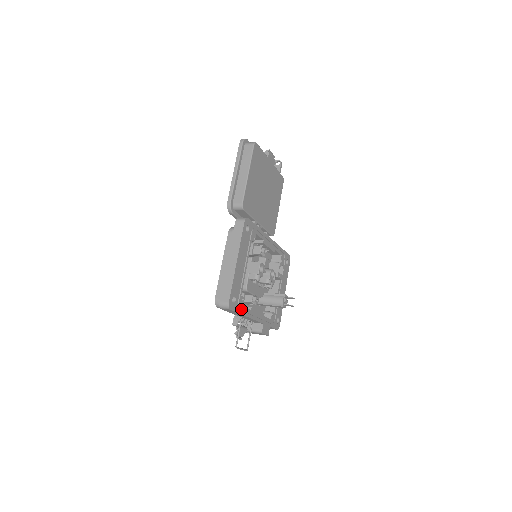
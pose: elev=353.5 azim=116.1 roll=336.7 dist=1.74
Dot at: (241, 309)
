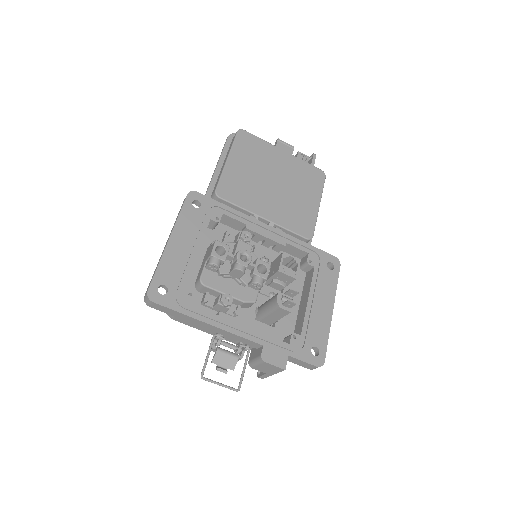
Dot at: (184, 307)
